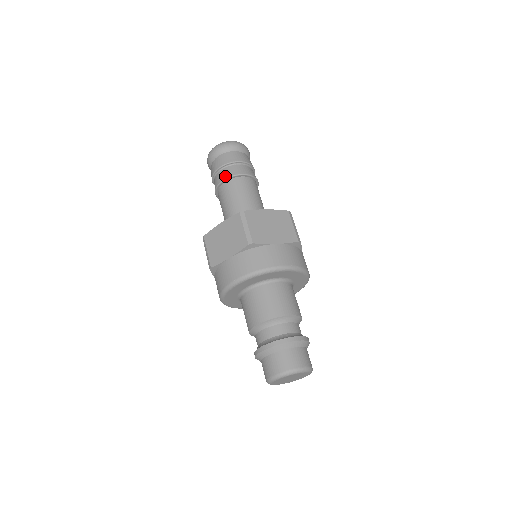
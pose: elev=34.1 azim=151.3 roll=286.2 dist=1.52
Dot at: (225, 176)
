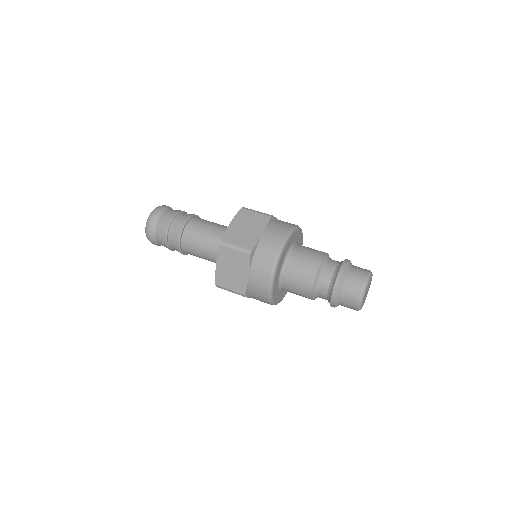
Dot at: (177, 237)
